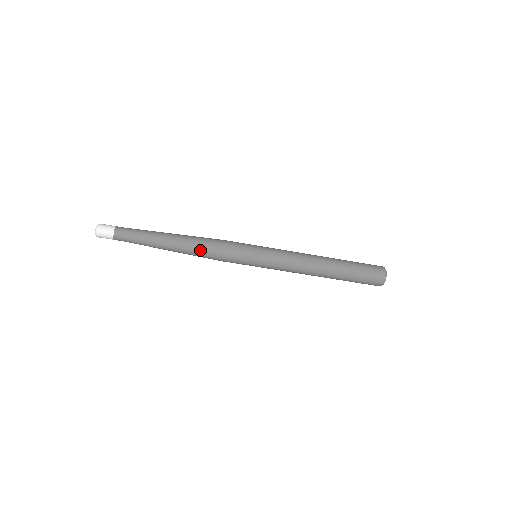
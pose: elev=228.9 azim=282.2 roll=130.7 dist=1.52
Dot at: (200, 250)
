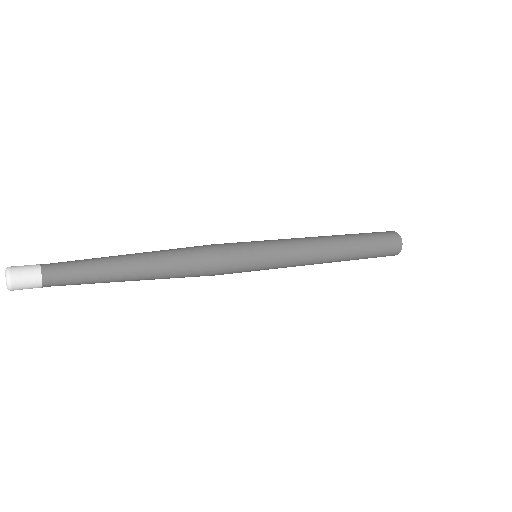
Dot at: (183, 277)
